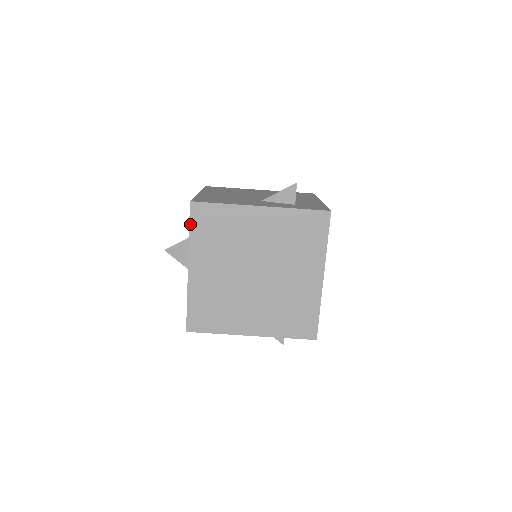
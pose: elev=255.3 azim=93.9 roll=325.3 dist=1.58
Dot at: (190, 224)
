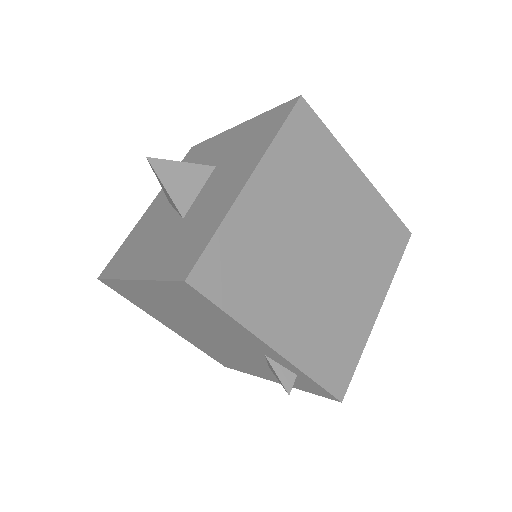
Dot at: (286, 121)
